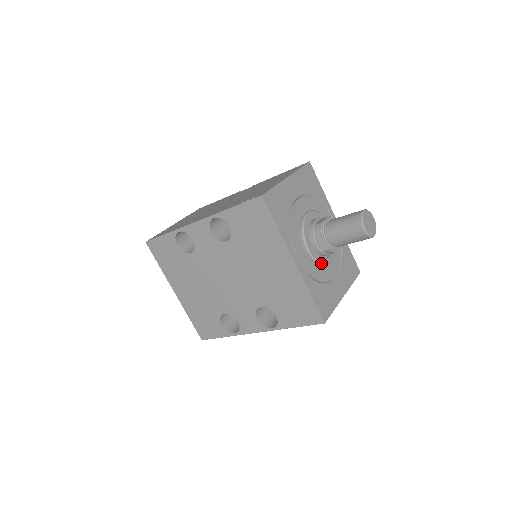
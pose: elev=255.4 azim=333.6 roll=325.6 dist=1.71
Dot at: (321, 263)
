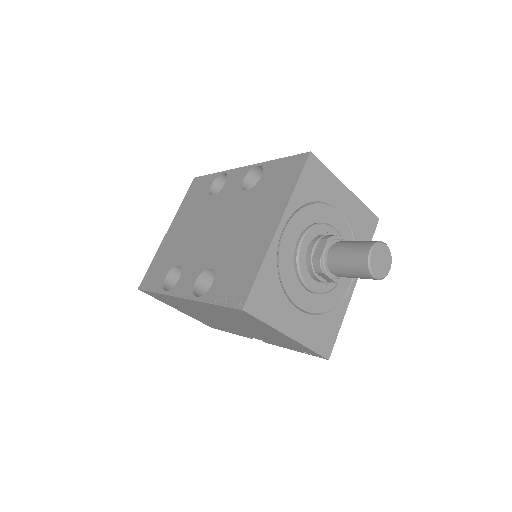
Dot at: (300, 270)
